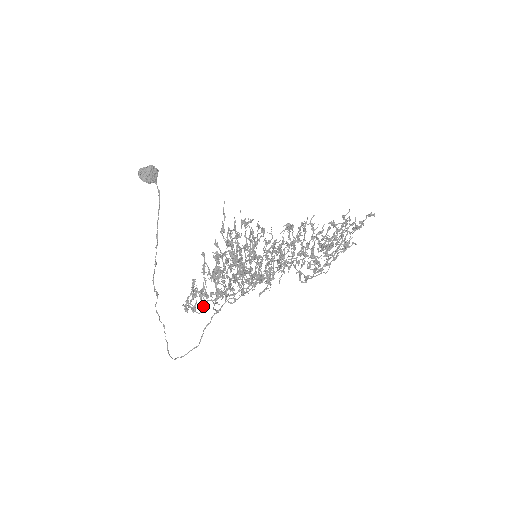
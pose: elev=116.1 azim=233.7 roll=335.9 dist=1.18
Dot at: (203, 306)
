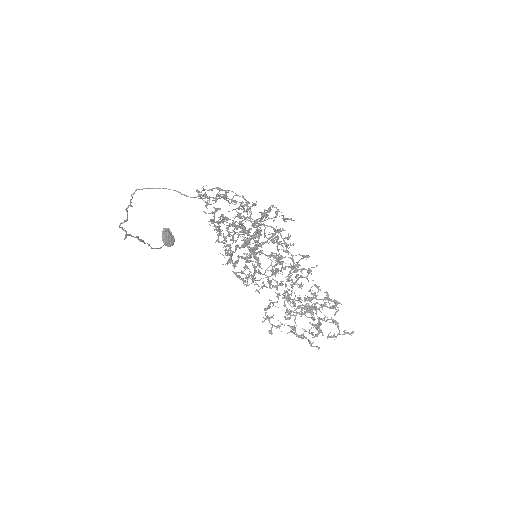
Dot at: (227, 190)
